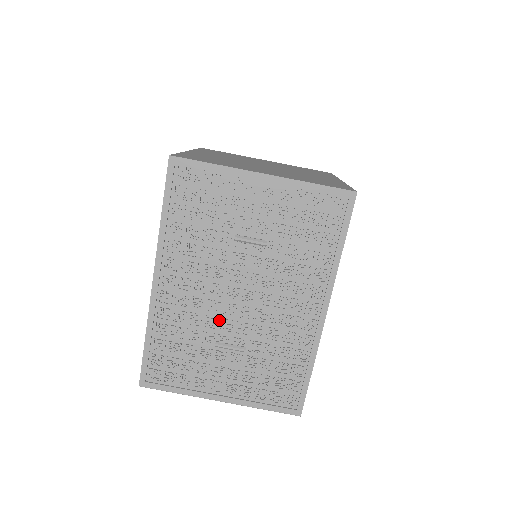
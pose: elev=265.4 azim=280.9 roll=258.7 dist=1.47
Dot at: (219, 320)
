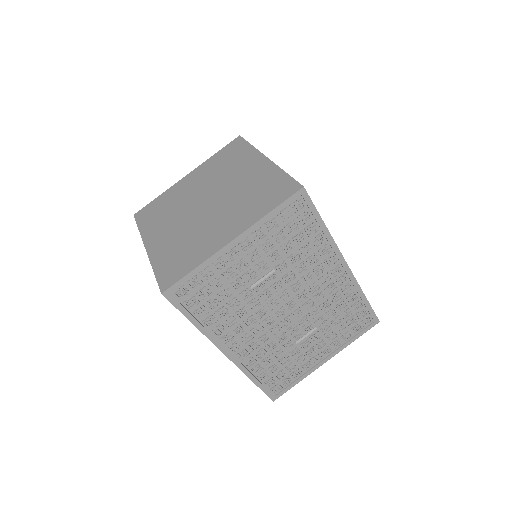
Dot at: (286, 332)
